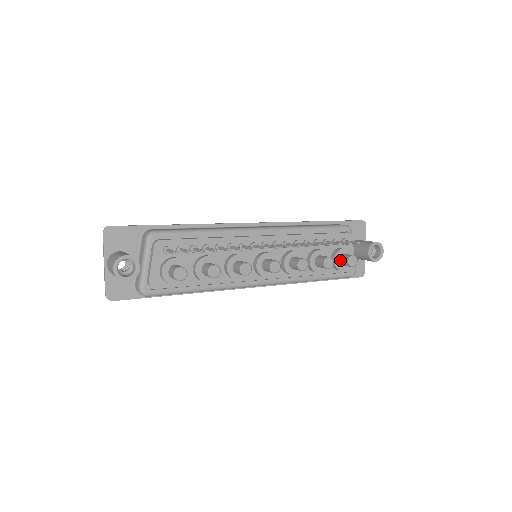
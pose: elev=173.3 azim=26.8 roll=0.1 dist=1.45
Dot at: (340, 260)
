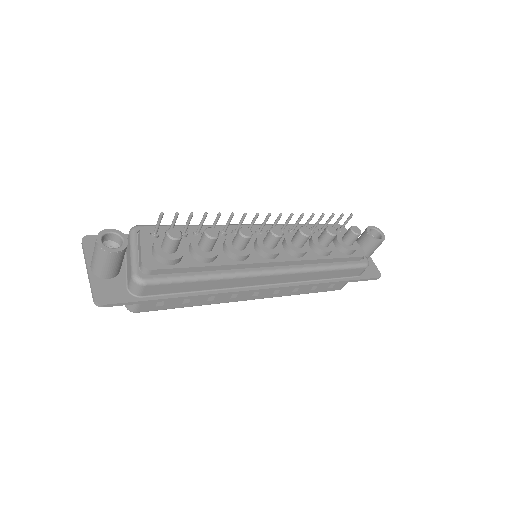
Dot at: (344, 239)
